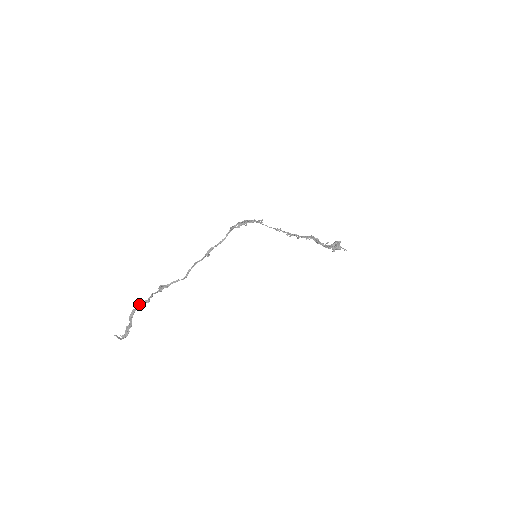
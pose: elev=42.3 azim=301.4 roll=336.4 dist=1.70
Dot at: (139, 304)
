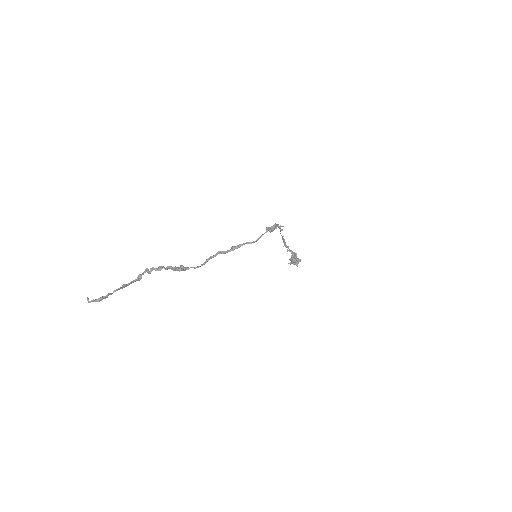
Dot at: (142, 274)
